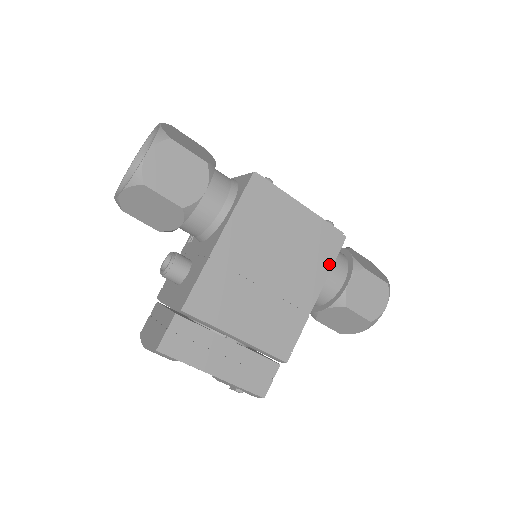
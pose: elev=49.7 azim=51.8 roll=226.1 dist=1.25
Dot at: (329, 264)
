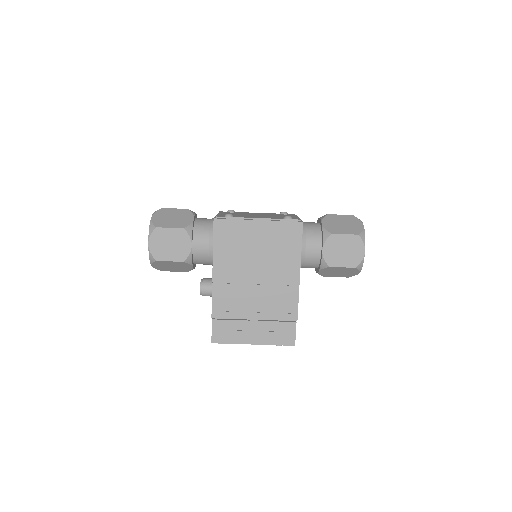
Dot at: (298, 247)
